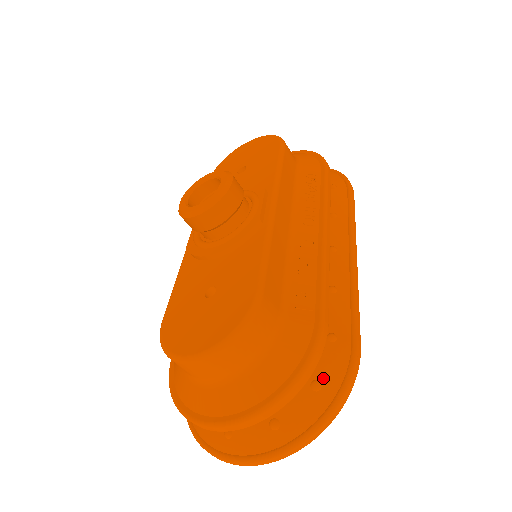
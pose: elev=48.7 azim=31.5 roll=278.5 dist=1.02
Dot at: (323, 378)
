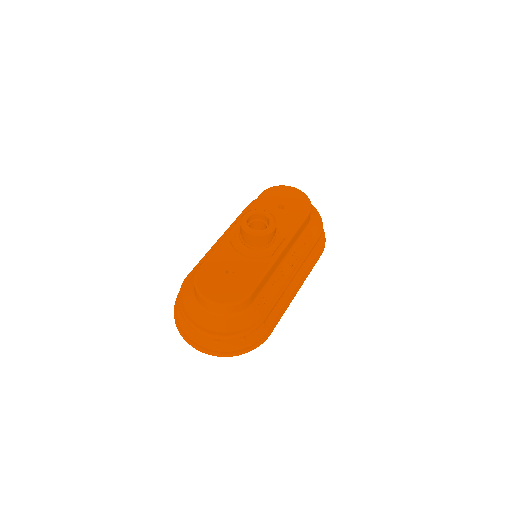
Dot at: (248, 338)
